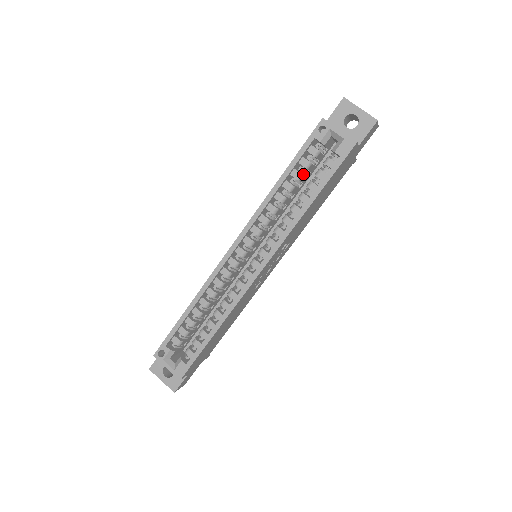
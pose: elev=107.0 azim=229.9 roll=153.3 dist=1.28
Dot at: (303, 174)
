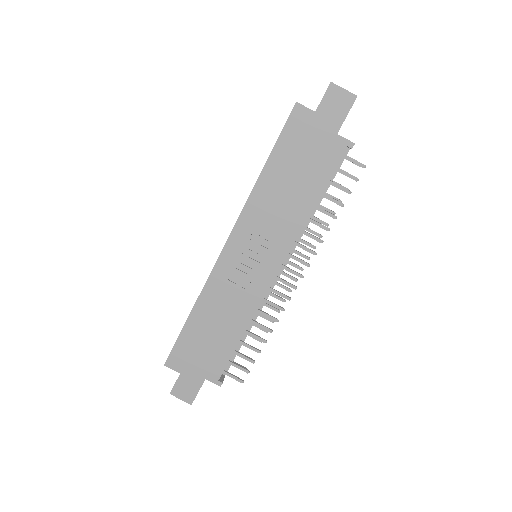
Dot at: occluded
